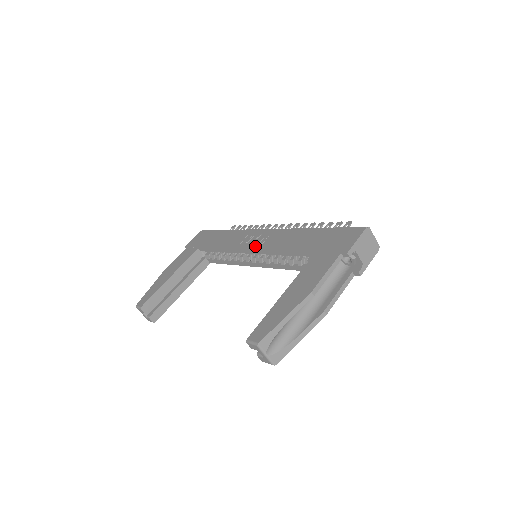
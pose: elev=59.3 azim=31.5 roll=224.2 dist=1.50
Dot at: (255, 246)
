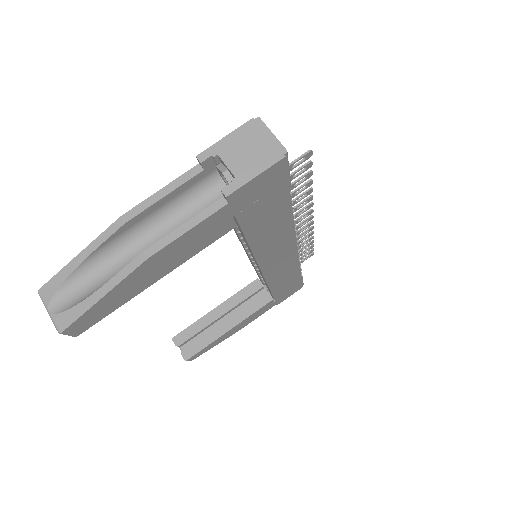
Dot at: occluded
